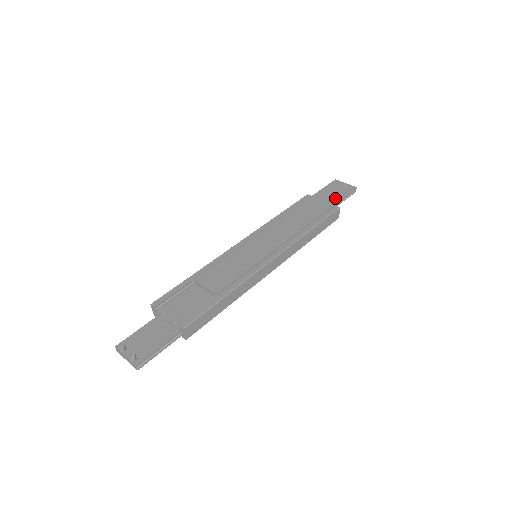
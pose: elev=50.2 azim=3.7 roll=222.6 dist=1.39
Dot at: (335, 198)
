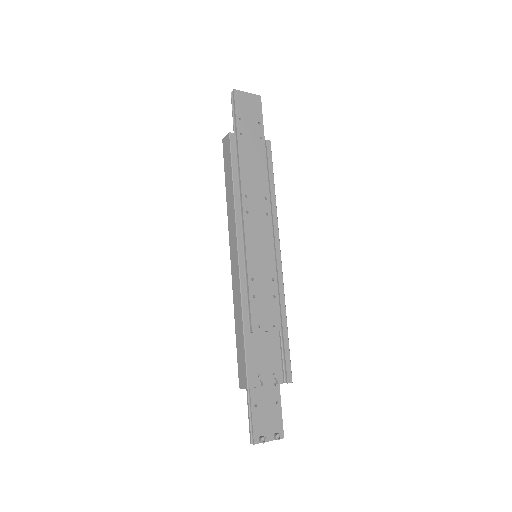
Dot at: (258, 127)
